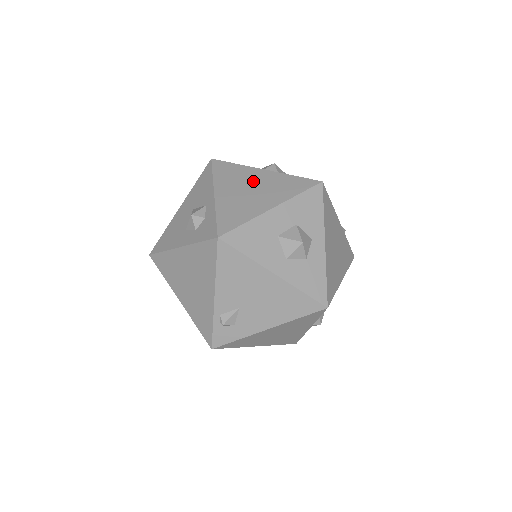
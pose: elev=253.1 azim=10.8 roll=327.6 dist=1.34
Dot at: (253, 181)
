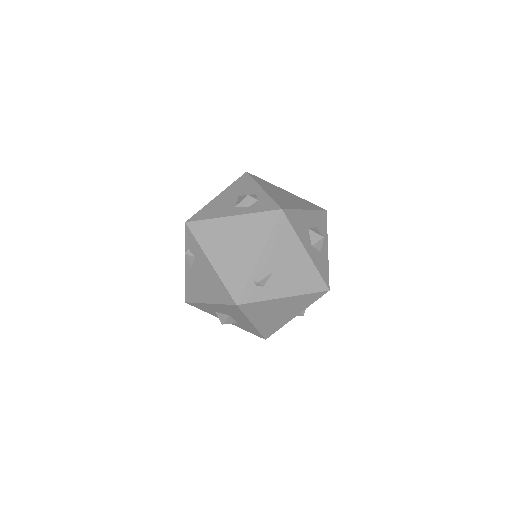
Dot at: (284, 193)
